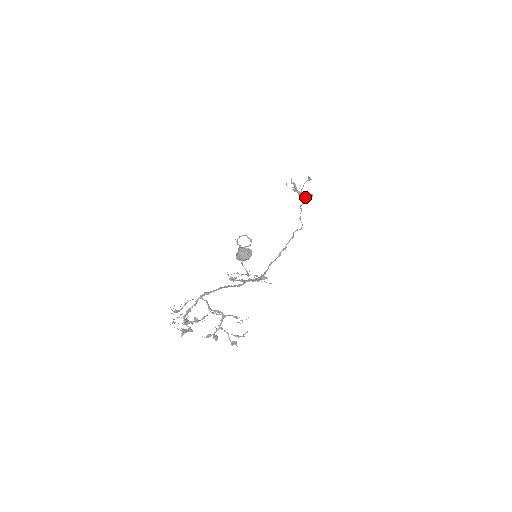
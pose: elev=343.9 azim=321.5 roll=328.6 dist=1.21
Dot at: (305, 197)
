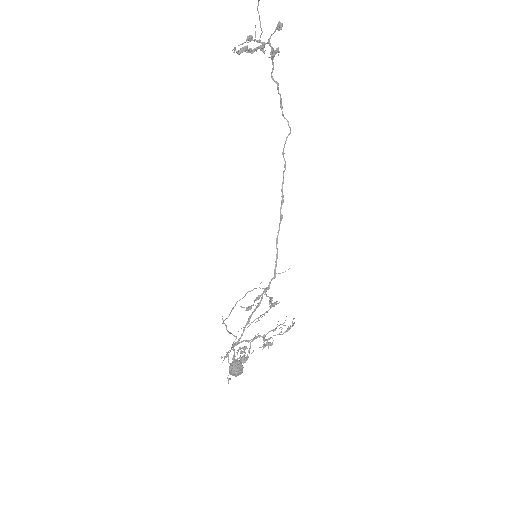
Dot at: occluded
